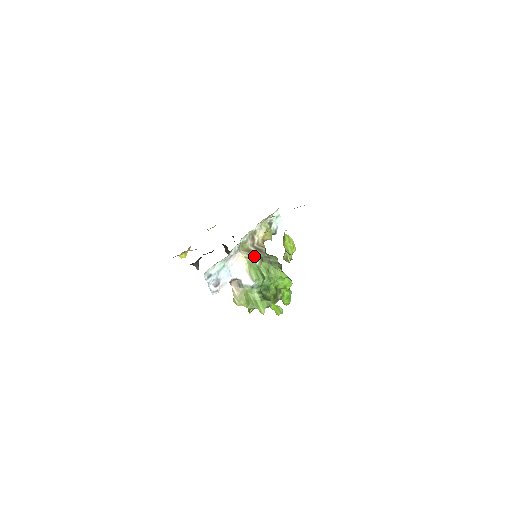
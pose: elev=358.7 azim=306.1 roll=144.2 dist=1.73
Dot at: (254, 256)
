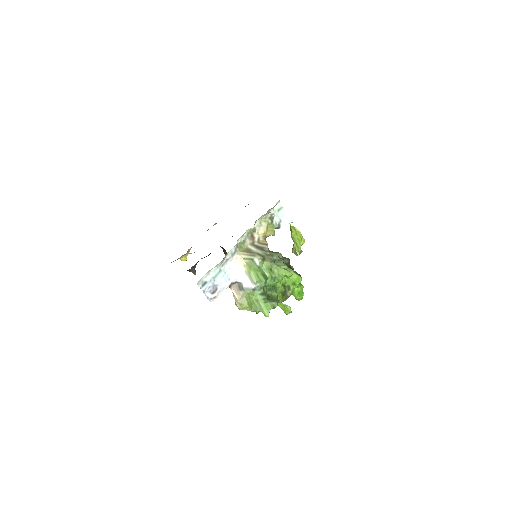
Dot at: (254, 256)
